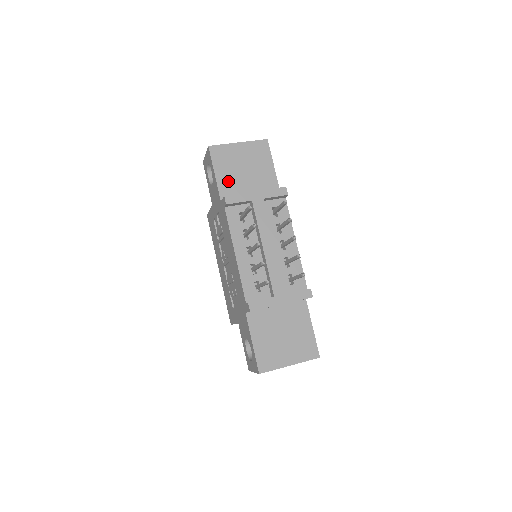
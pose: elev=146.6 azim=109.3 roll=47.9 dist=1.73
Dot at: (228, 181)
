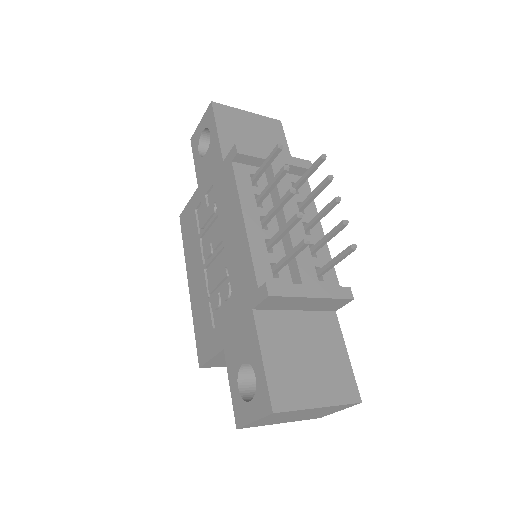
Dot at: (234, 143)
